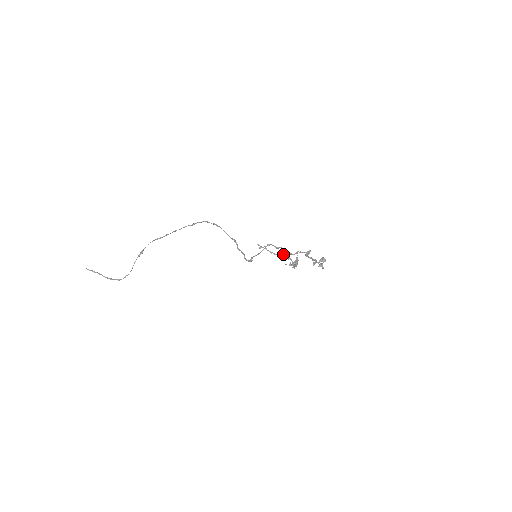
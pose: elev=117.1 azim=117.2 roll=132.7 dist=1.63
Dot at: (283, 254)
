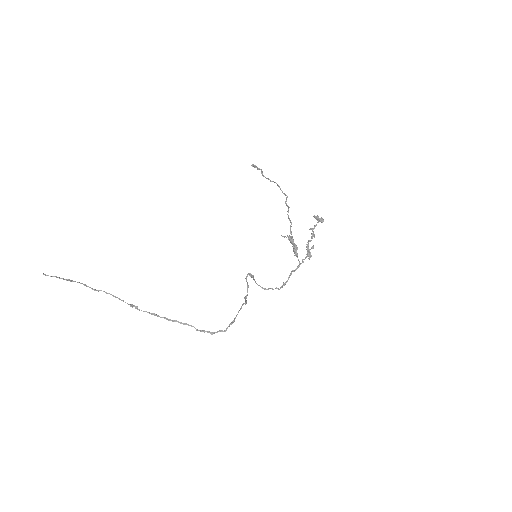
Dot at: occluded
